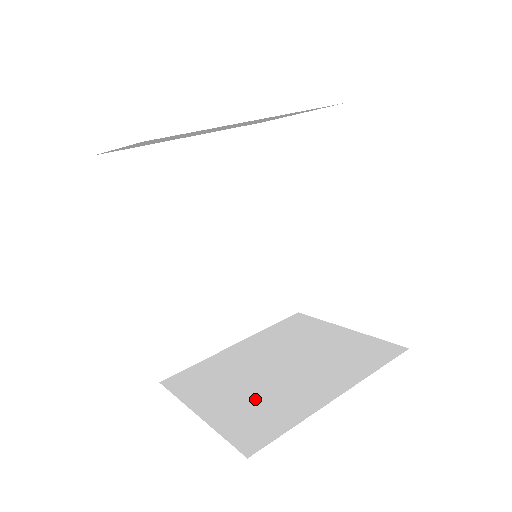
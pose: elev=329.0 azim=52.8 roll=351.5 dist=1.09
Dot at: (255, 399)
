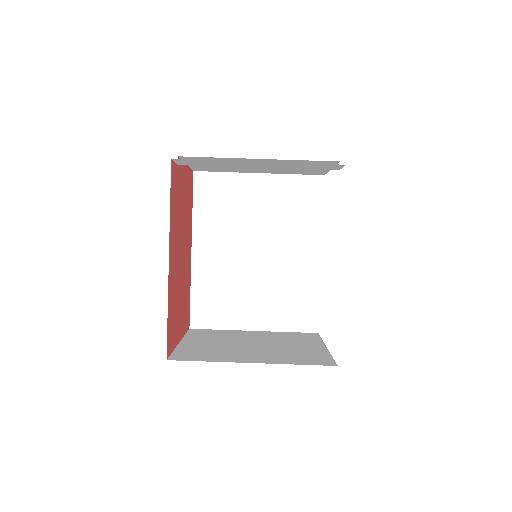
Dot at: (213, 348)
